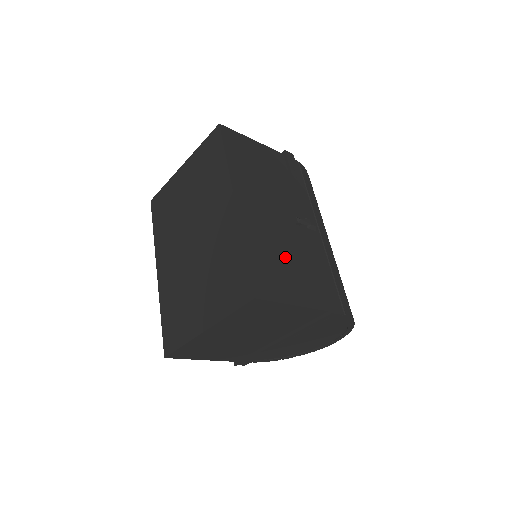
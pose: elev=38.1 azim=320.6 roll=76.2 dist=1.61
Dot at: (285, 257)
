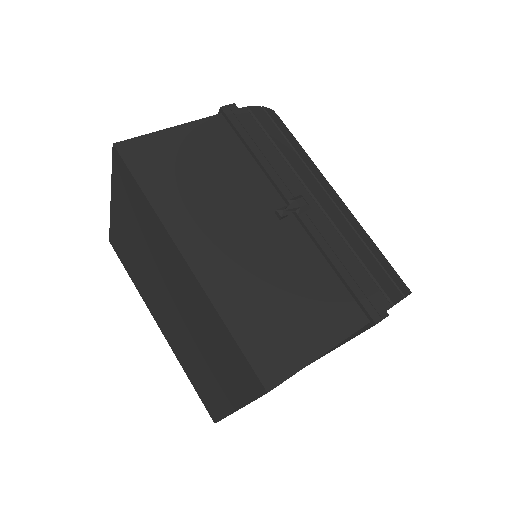
Dot at: (284, 288)
